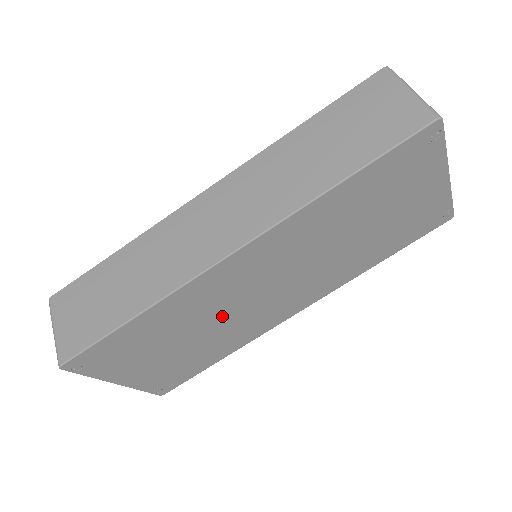
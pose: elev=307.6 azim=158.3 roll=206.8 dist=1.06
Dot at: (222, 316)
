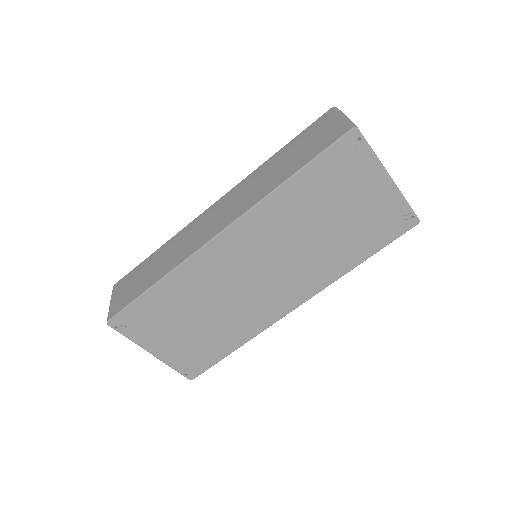
Dot at: (225, 298)
